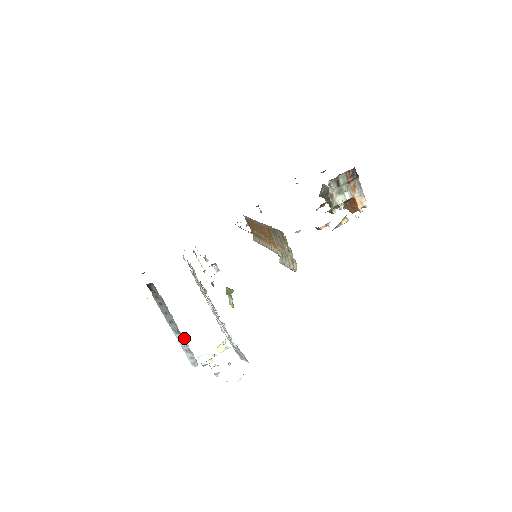
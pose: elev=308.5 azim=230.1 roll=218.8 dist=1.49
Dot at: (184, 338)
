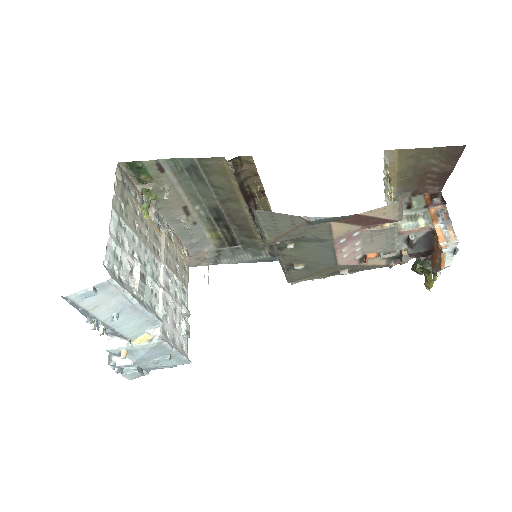
Dot at: occluded
